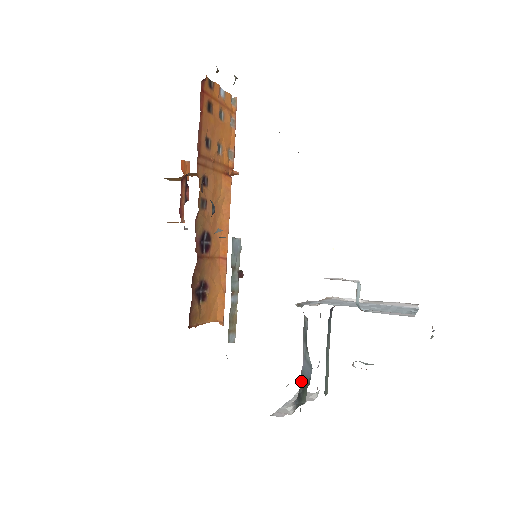
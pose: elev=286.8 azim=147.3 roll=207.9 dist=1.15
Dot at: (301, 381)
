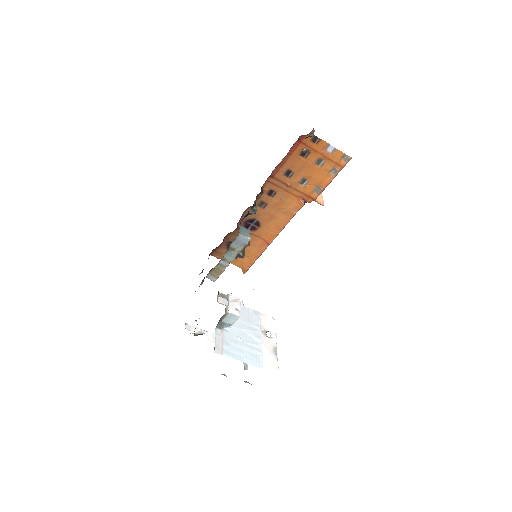
Dot at: occluded
